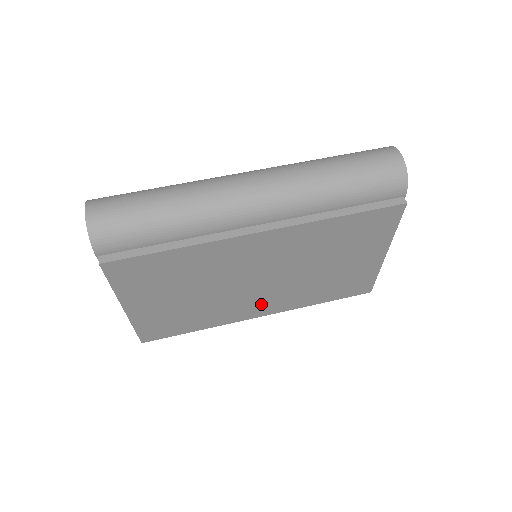
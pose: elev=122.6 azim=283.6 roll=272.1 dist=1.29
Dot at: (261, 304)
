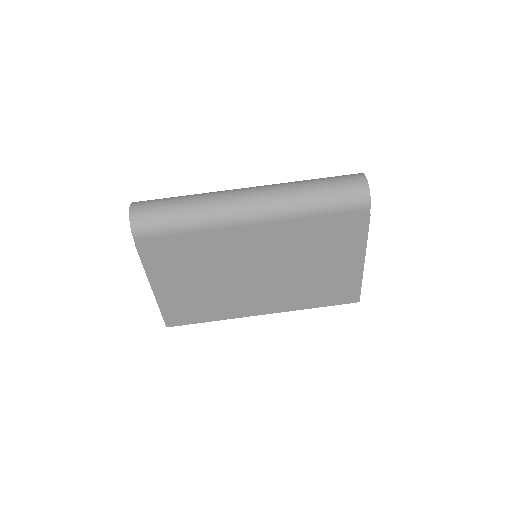
Dot at: (262, 301)
